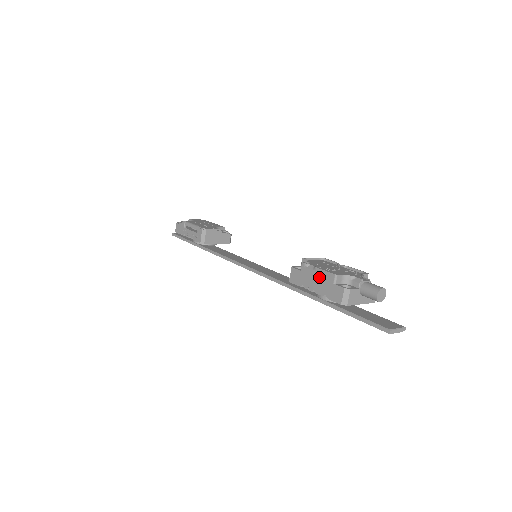
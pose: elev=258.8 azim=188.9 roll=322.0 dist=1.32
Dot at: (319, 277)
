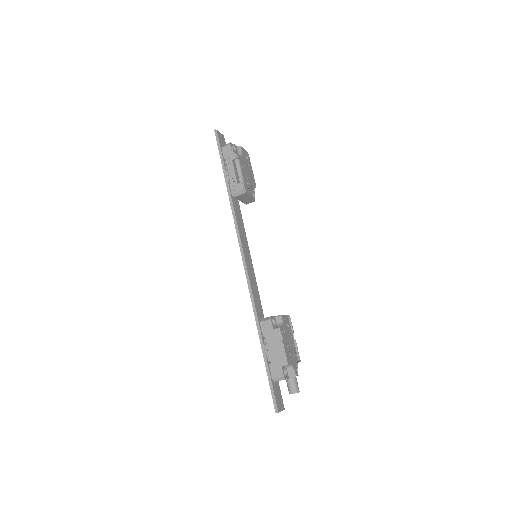
Dot at: (279, 350)
